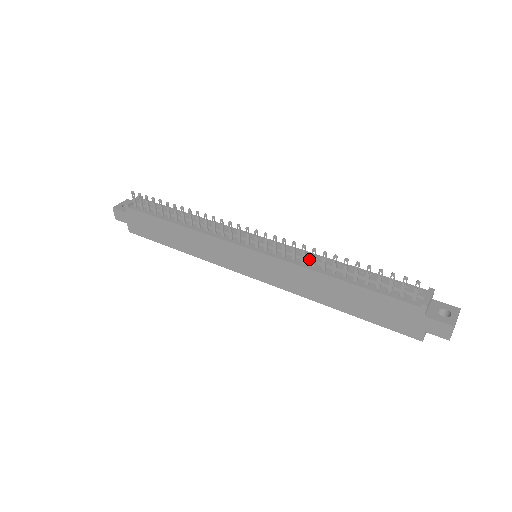
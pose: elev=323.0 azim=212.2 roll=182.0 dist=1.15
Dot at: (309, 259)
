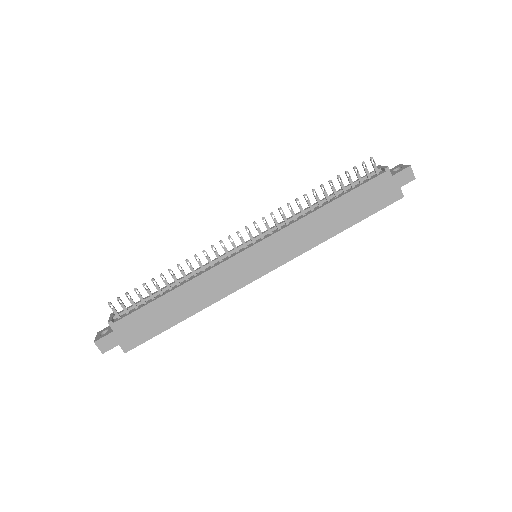
Dot at: (296, 215)
